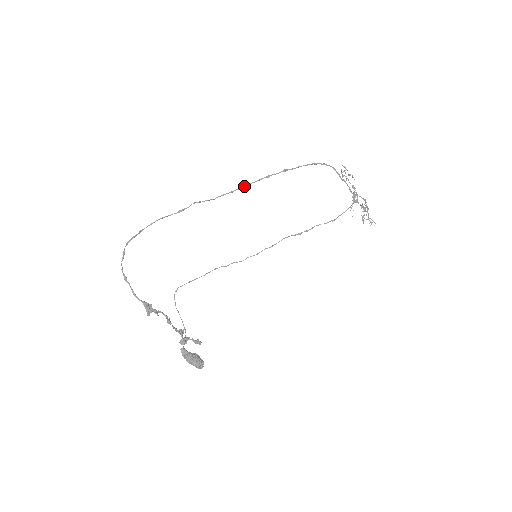
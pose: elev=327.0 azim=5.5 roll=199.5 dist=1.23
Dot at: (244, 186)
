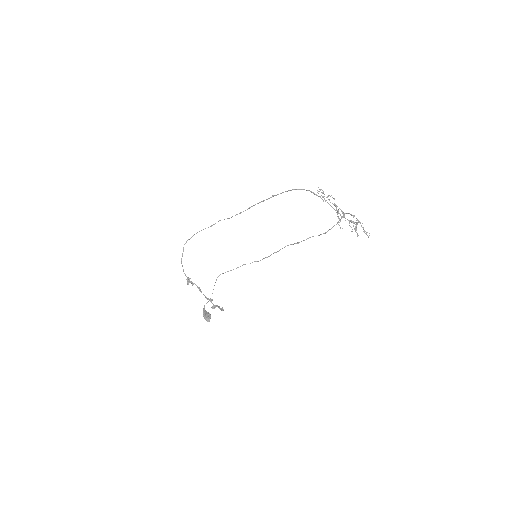
Dot at: (247, 209)
